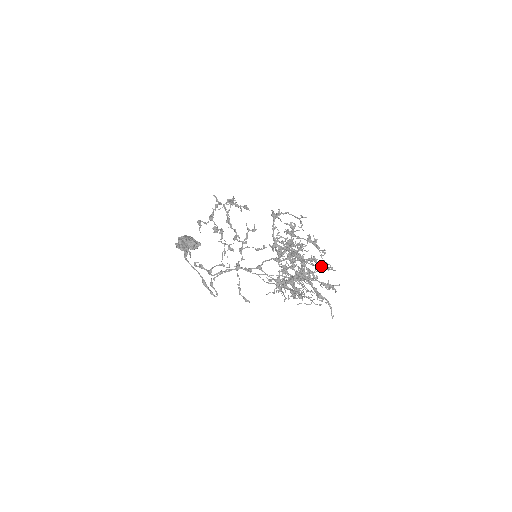
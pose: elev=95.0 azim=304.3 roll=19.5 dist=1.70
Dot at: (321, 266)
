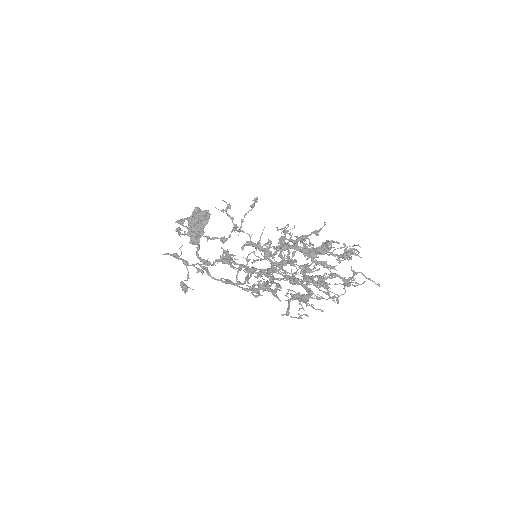
Dot at: (320, 249)
